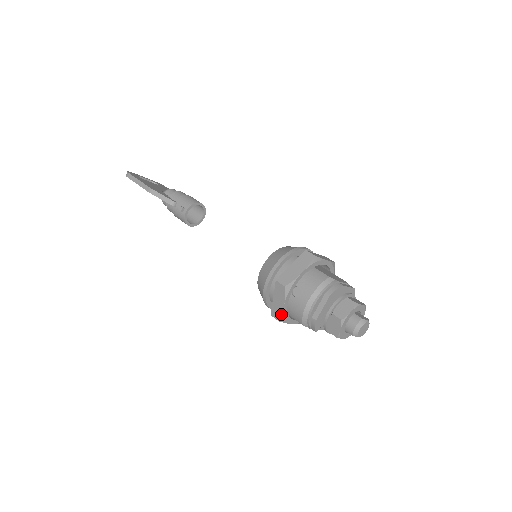
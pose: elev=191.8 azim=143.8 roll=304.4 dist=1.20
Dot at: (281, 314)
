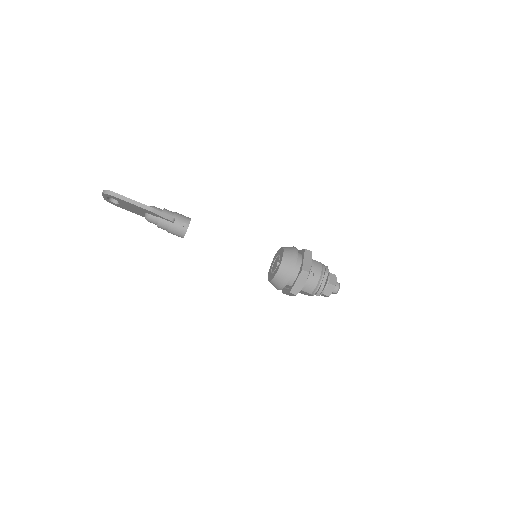
Dot at: (300, 290)
